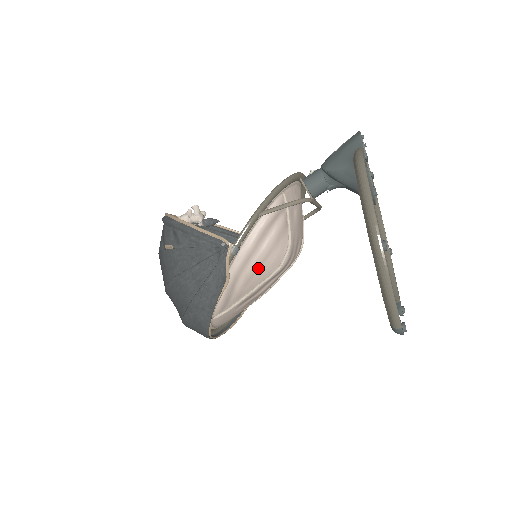
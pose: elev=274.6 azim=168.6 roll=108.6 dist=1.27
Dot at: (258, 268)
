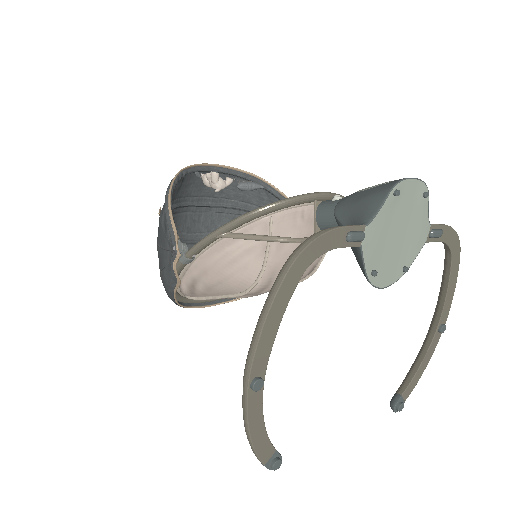
Dot at: (218, 283)
